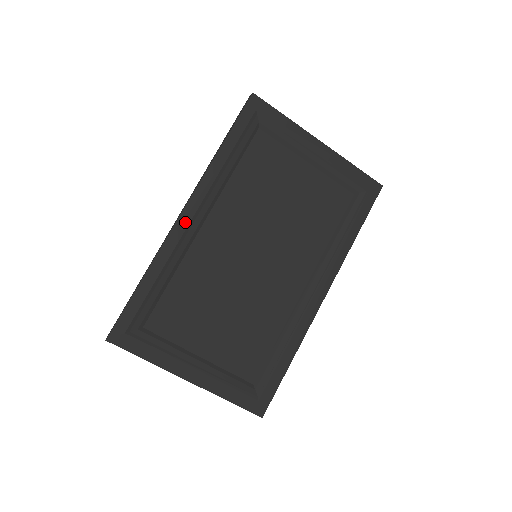
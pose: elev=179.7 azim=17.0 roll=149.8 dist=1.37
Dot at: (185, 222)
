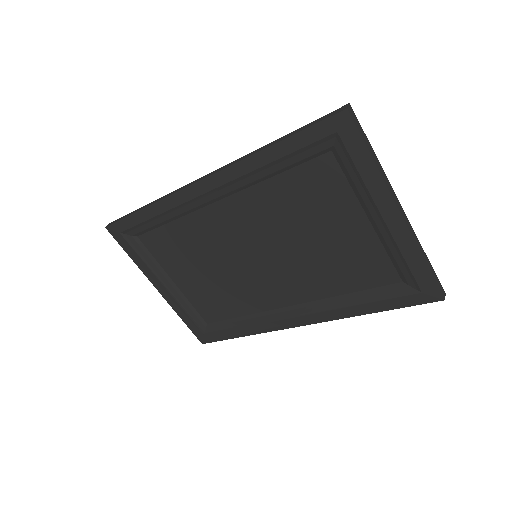
Dot at: (197, 192)
